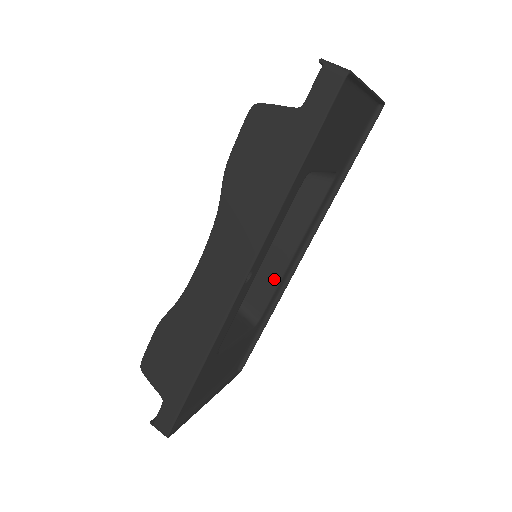
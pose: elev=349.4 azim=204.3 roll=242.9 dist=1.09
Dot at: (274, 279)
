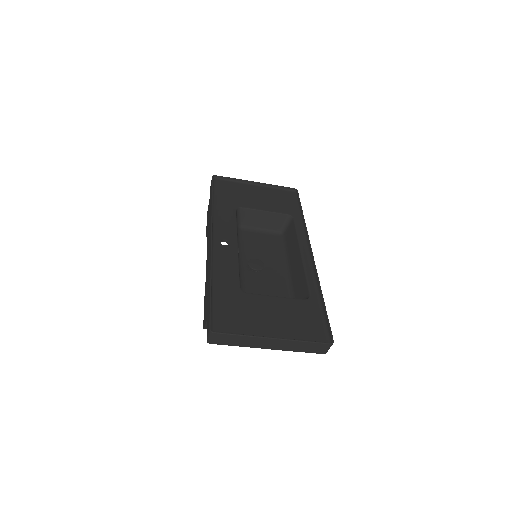
Dot at: (301, 273)
